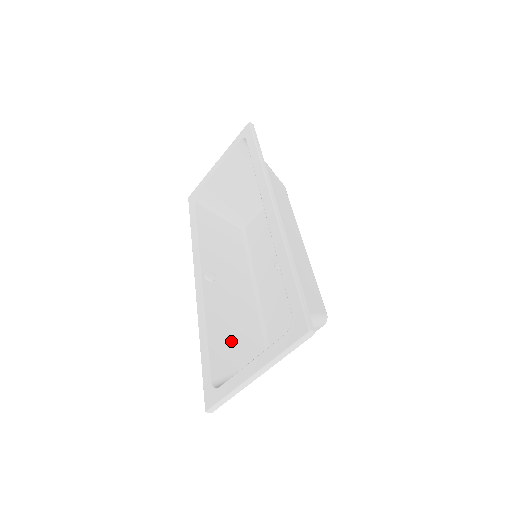
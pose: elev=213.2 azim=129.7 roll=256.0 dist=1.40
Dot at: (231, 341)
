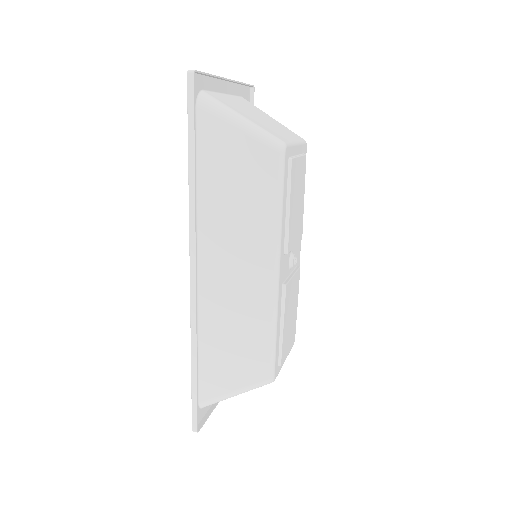
Dot at: occluded
